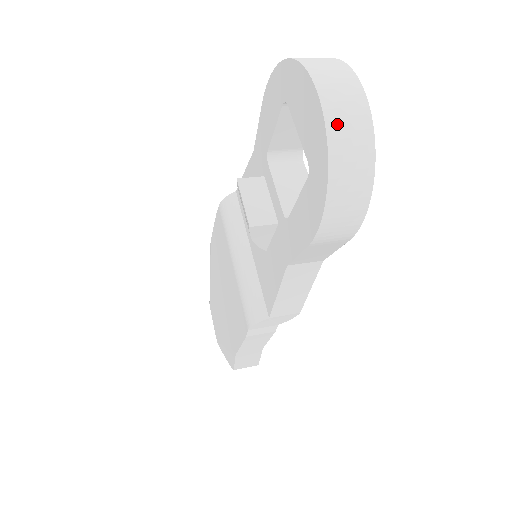
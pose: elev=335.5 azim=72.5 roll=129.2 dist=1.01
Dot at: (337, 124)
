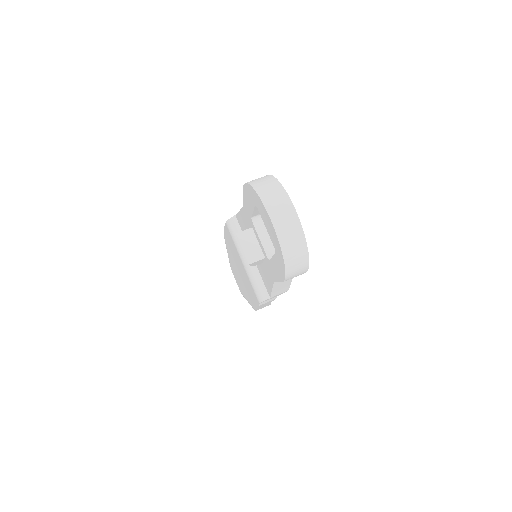
Dot at: (284, 237)
